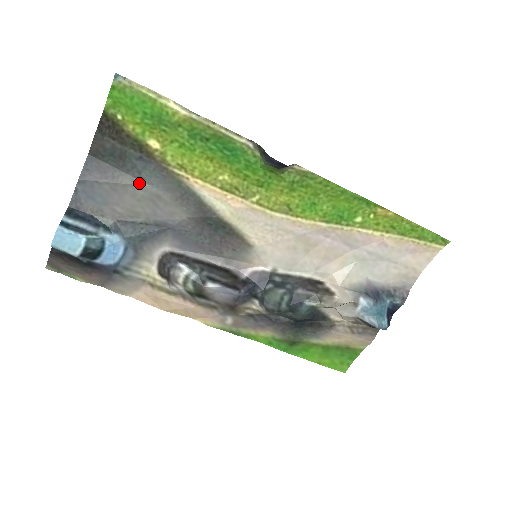
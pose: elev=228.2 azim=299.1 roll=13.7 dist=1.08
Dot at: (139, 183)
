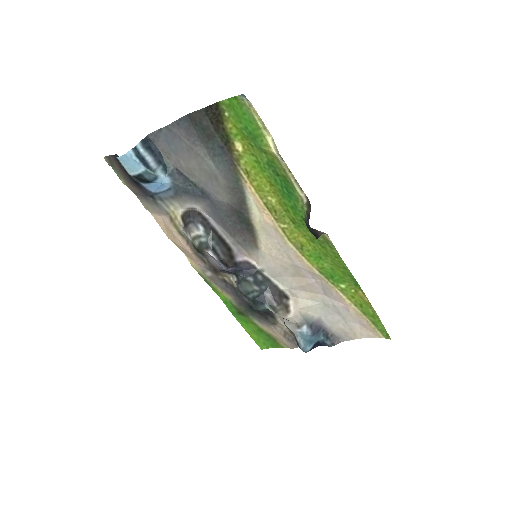
Dot at: (209, 160)
